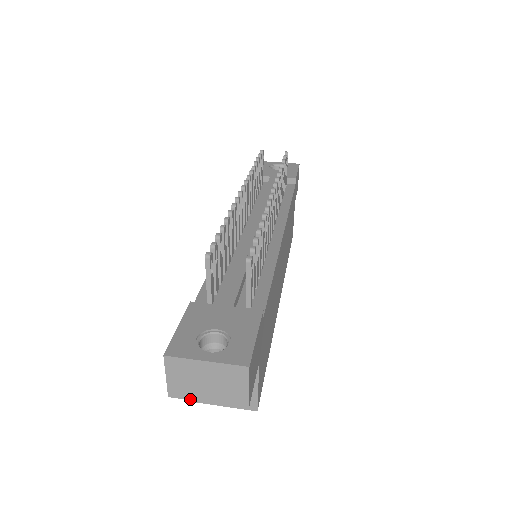
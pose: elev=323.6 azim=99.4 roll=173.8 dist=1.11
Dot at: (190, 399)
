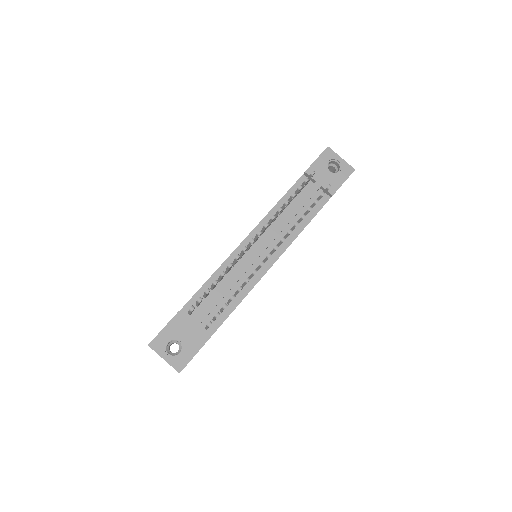
Dot at: occluded
